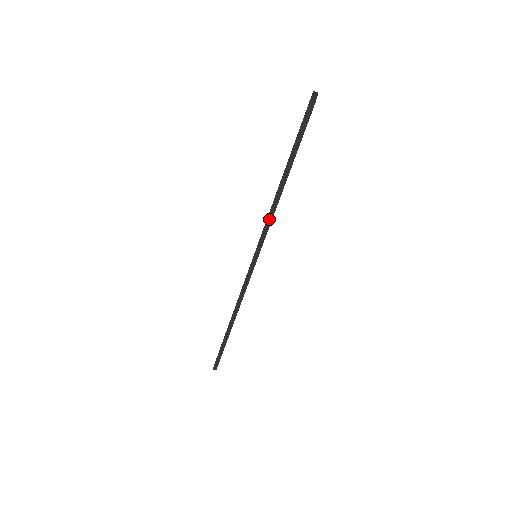
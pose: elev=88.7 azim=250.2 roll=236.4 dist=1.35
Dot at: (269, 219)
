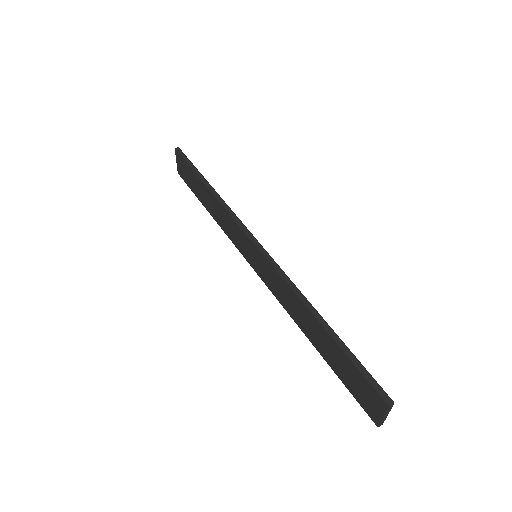
Dot at: (225, 207)
